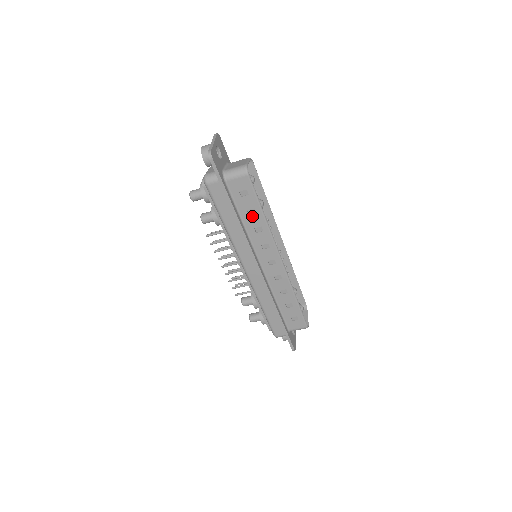
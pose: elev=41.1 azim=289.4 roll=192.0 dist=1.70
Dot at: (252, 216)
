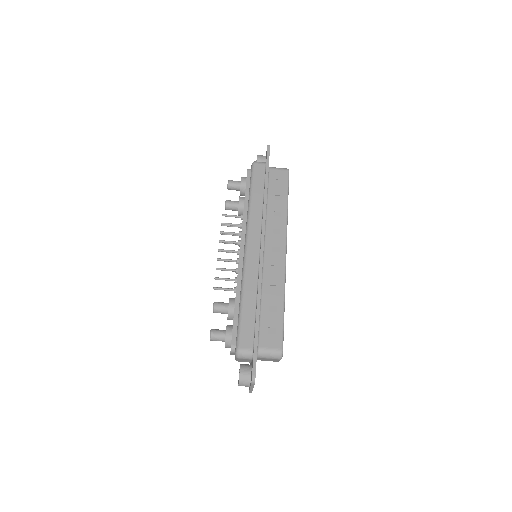
Dot at: (277, 201)
